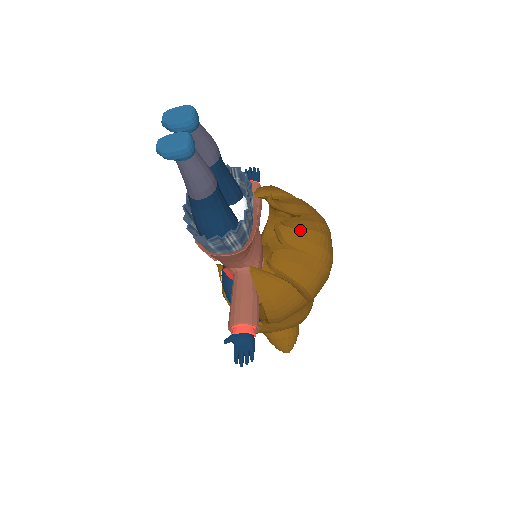
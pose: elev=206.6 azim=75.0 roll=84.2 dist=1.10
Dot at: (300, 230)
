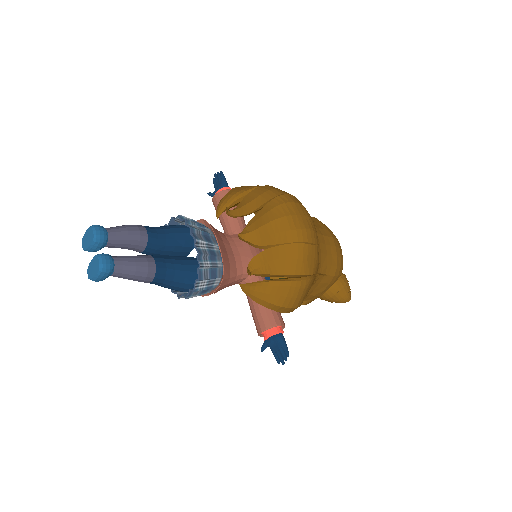
Dot at: (261, 228)
